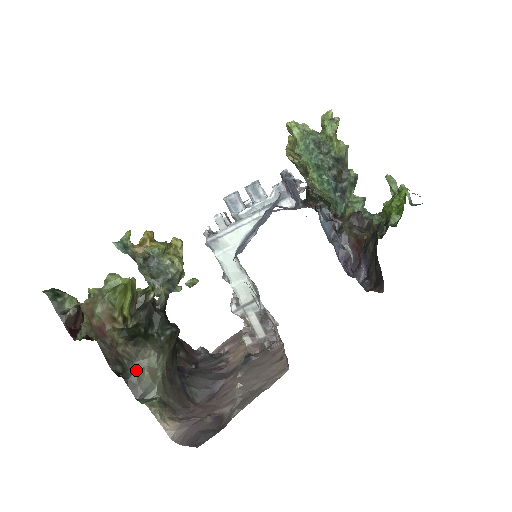
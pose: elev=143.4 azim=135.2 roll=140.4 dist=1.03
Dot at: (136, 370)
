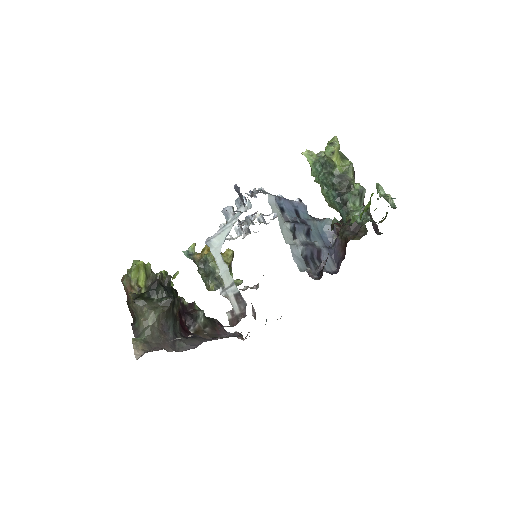
Dot at: (138, 320)
